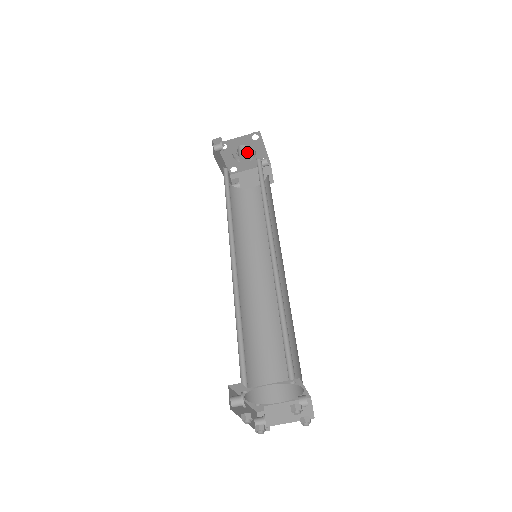
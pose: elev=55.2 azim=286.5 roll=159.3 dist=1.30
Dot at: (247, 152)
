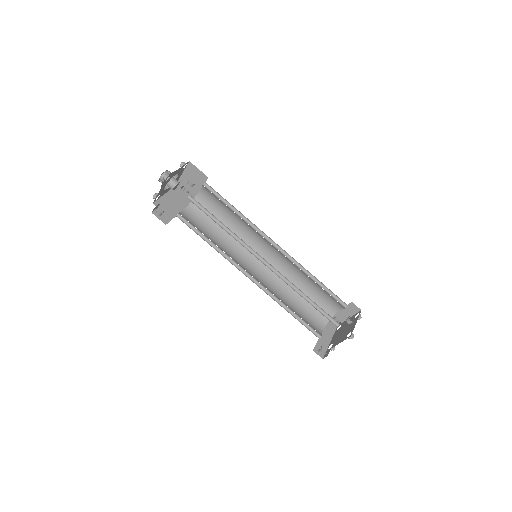
Dot at: (173, 184)
